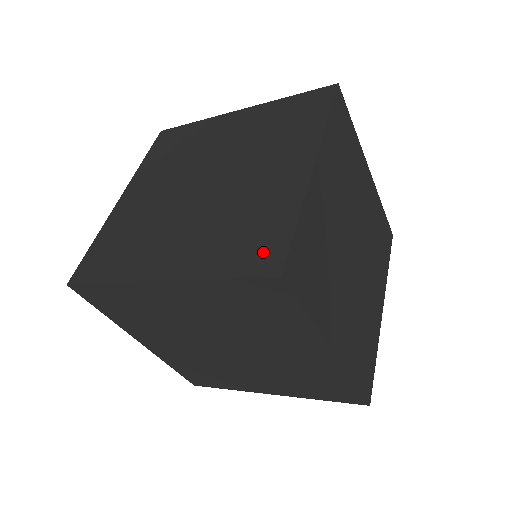
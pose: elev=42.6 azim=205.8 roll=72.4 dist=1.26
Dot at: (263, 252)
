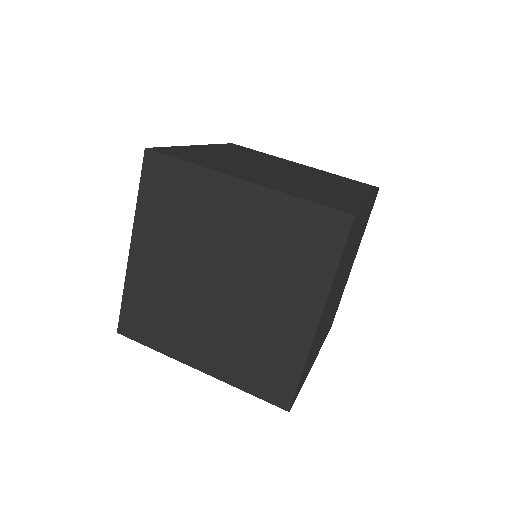
Dot at: (338, 205)
